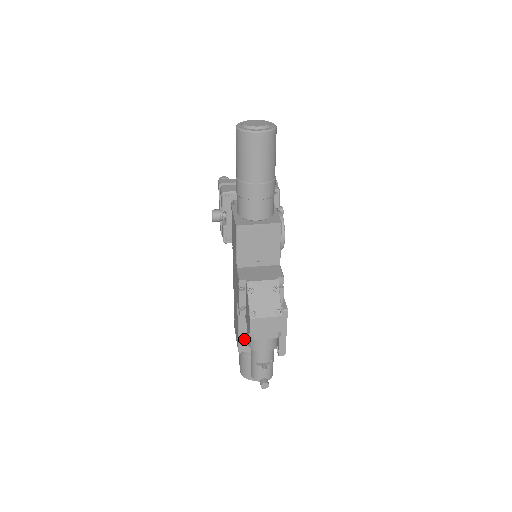
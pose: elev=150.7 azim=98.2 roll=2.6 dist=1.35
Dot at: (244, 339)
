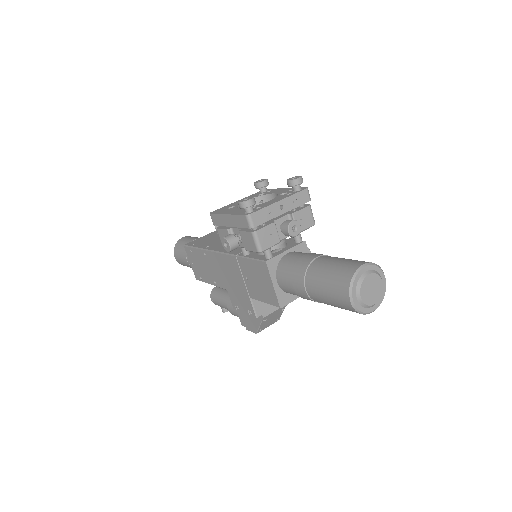
Dot at: occluded
